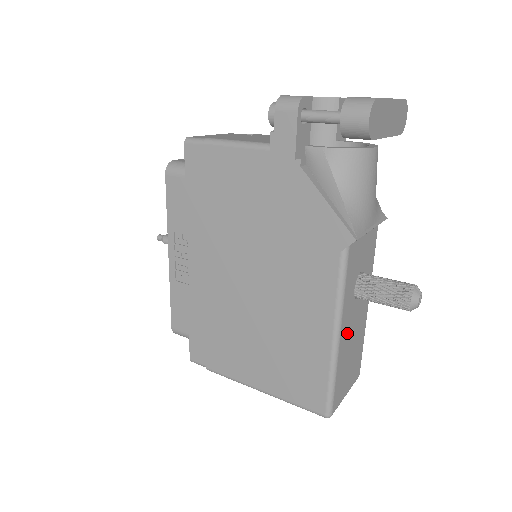
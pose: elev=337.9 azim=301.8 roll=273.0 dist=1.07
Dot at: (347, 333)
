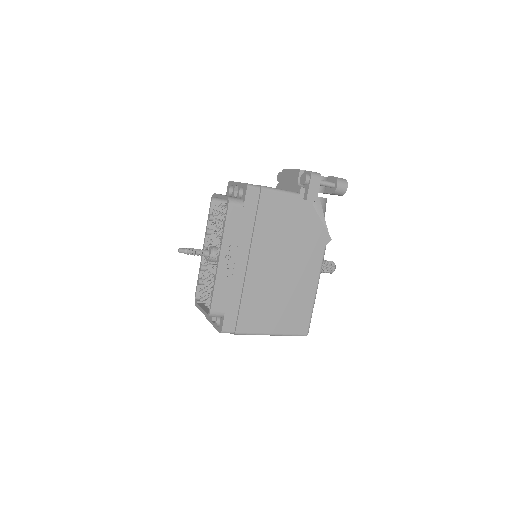
Dot at: occluded
